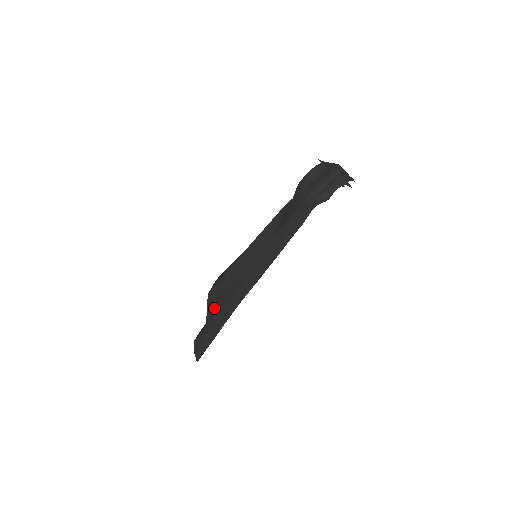
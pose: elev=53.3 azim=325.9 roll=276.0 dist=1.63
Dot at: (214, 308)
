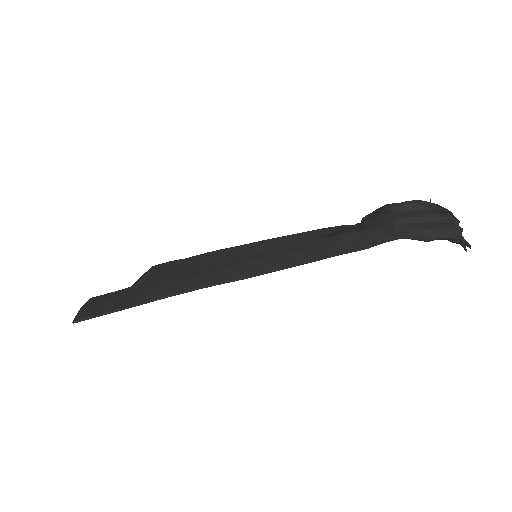
Dot at: occluded
